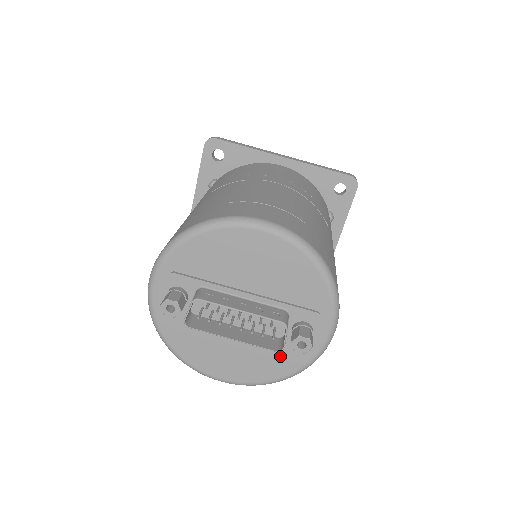
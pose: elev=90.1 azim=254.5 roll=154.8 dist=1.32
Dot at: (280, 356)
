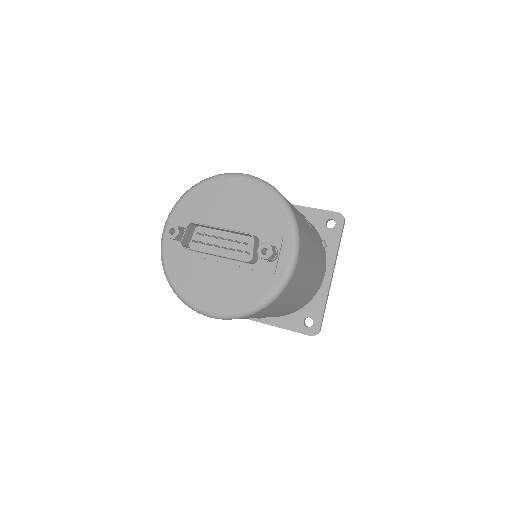
Dot at: (255, 282)
